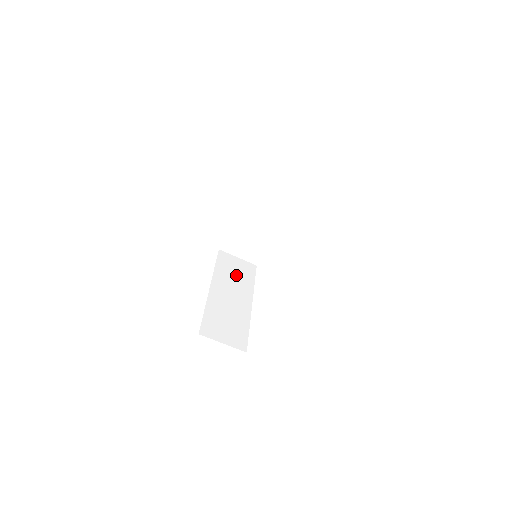
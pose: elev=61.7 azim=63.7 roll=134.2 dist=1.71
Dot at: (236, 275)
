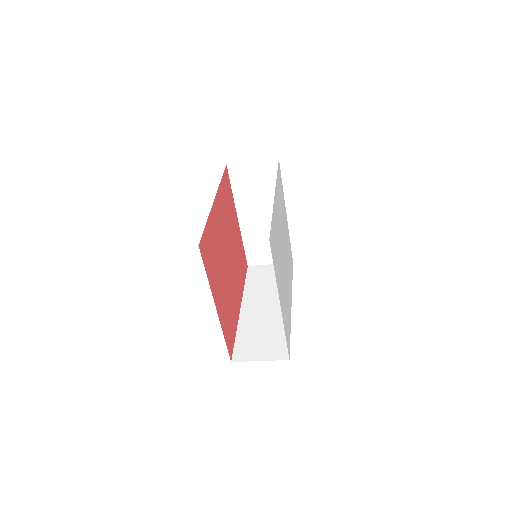
Dot at: (269, 283)
